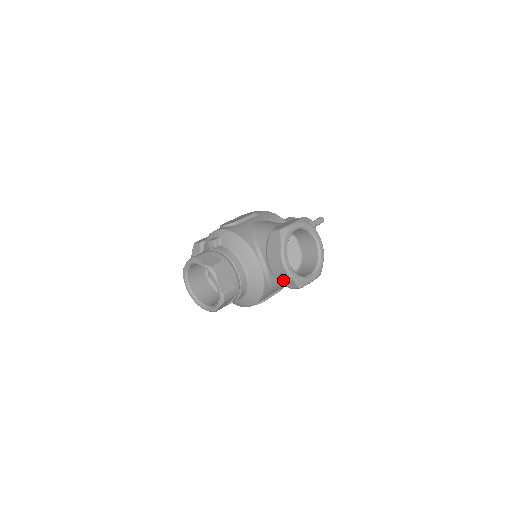
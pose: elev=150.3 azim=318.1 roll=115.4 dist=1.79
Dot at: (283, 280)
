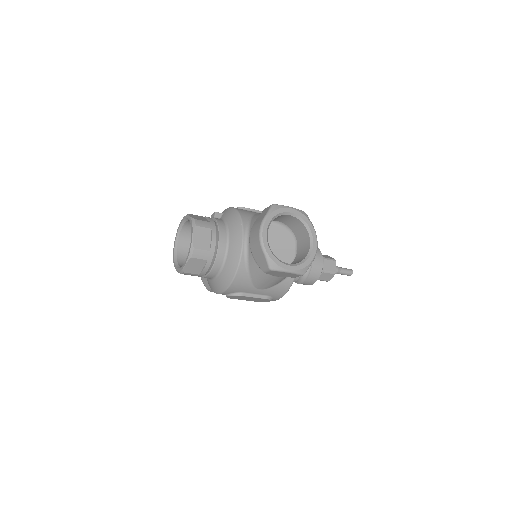
Dot at: (257, 256)
